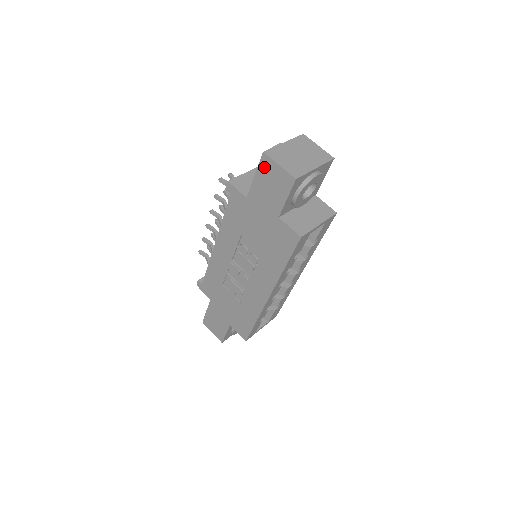
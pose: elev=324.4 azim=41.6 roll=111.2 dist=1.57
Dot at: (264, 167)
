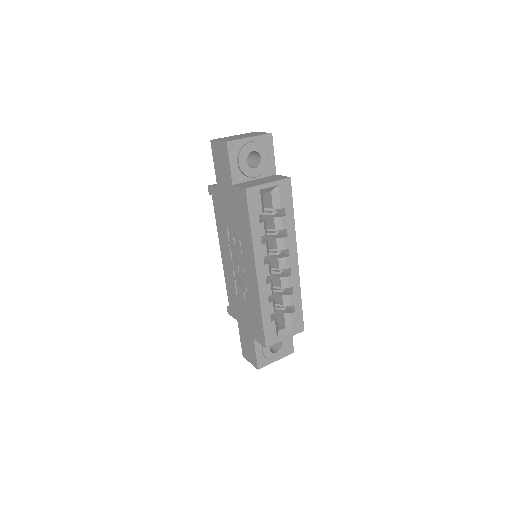
Dot at: (214, 151)
